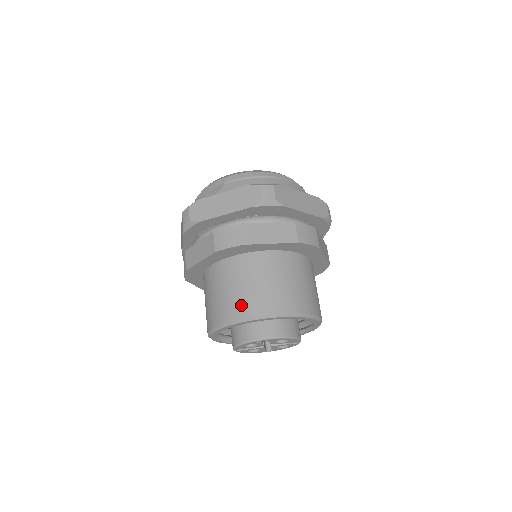
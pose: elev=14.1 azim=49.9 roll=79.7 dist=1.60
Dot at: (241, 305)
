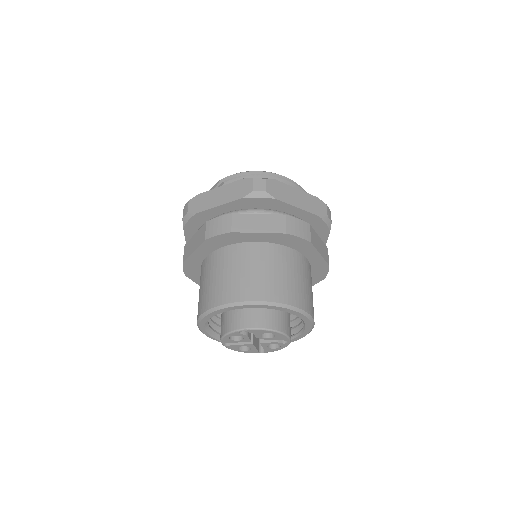
Dot at: (224, 291)
